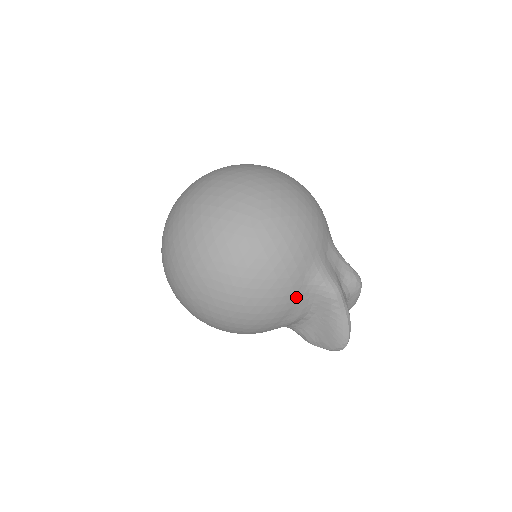
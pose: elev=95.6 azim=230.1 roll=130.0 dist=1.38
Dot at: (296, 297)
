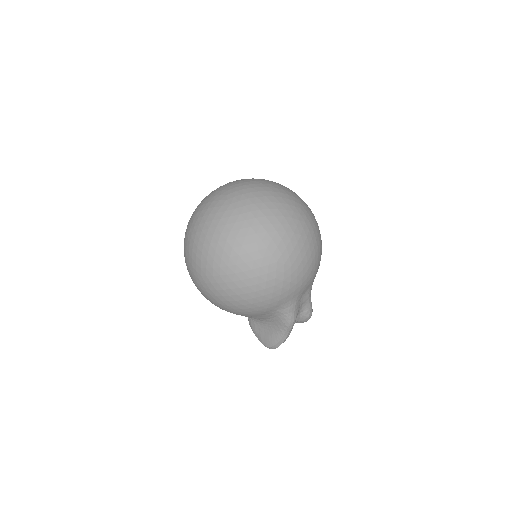
Dot at: (264, 313)
